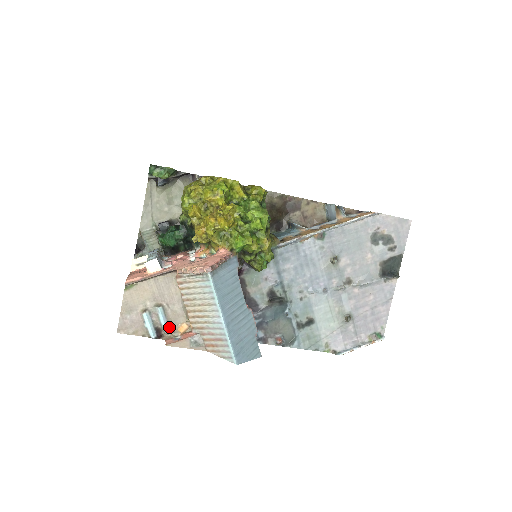
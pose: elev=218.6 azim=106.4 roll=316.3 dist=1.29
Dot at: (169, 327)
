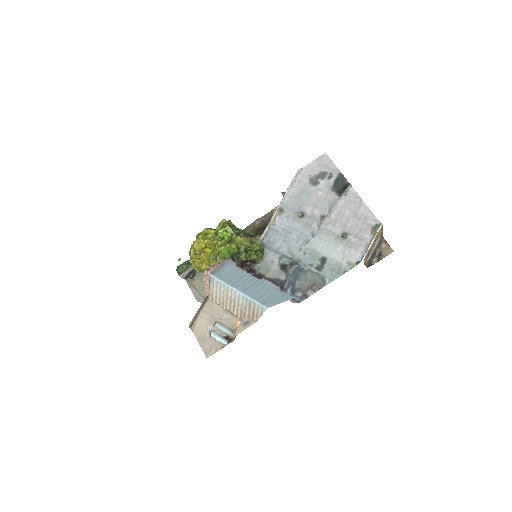
Dot at: (230, 330)
